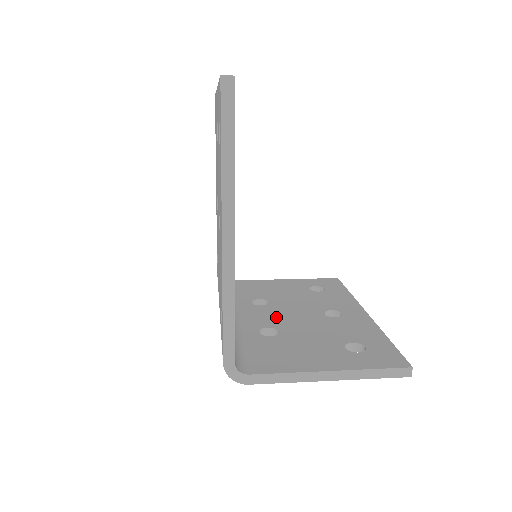
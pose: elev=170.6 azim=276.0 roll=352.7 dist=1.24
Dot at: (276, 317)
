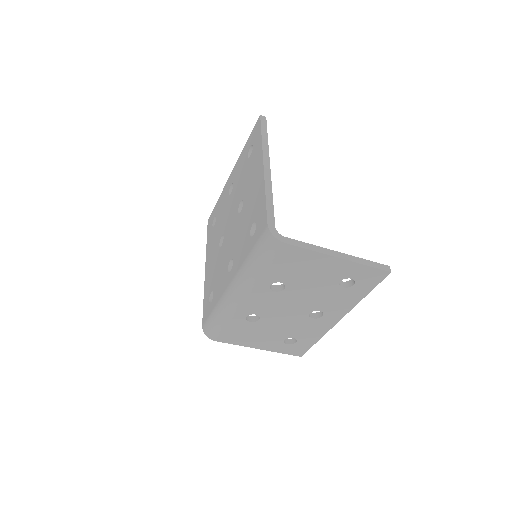
Dot at: occluded
